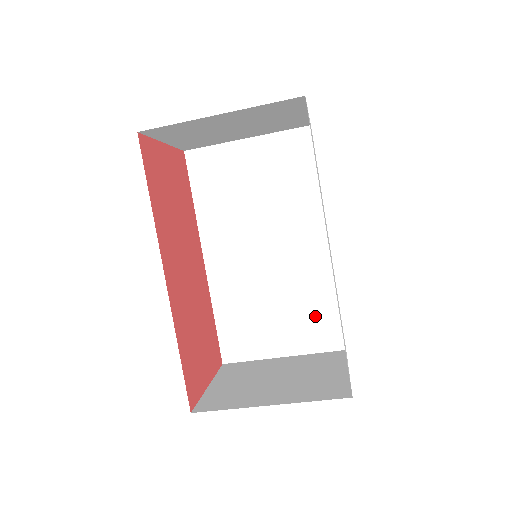
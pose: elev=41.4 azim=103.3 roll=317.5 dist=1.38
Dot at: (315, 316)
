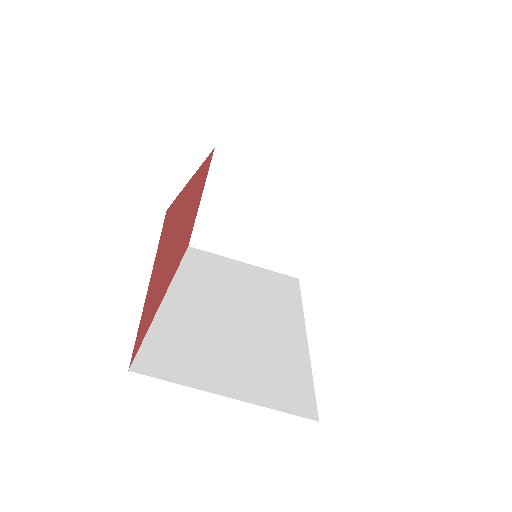
Dot at: (281, 375)
